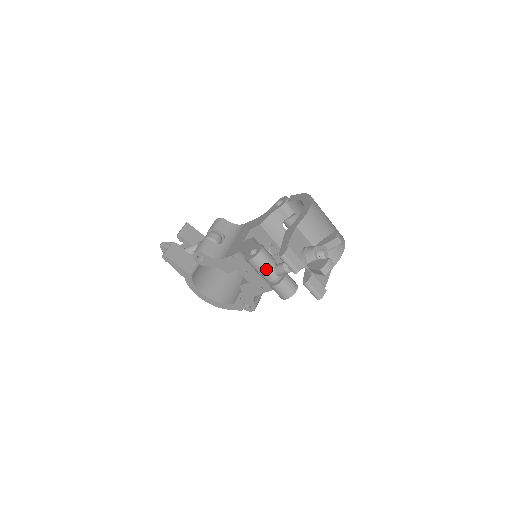
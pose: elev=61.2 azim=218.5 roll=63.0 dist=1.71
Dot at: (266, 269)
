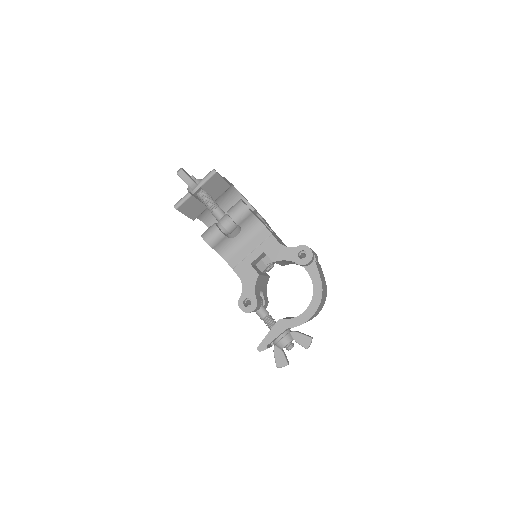
Dot at: occluded
